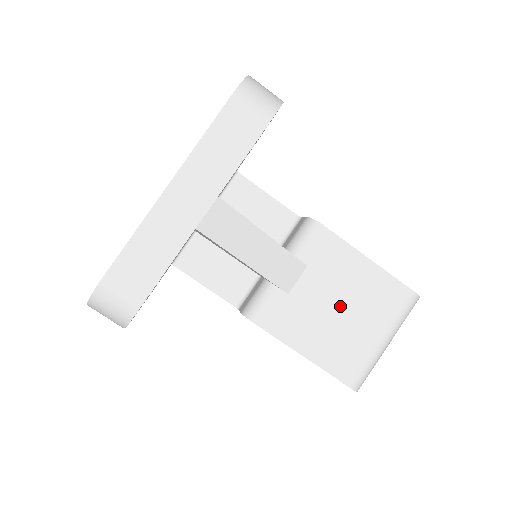
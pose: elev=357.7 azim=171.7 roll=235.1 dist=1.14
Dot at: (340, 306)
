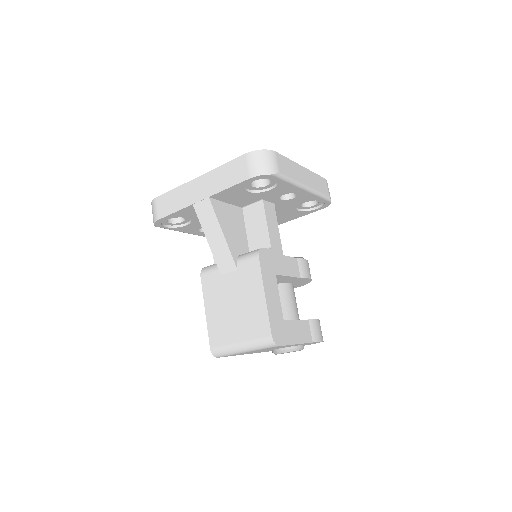
Dot at: (235, 304)
